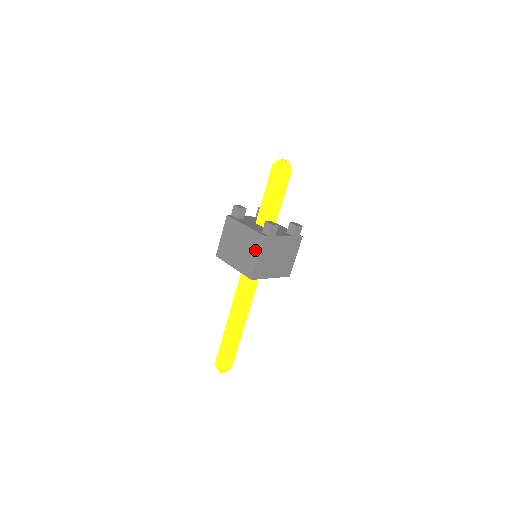
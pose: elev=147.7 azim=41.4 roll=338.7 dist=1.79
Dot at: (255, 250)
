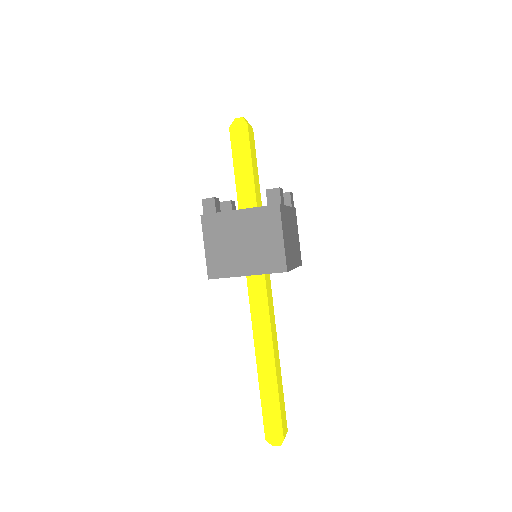
Dot at: (273, 230)
